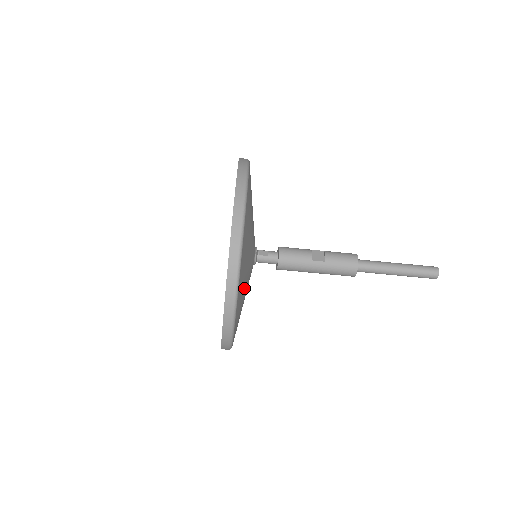
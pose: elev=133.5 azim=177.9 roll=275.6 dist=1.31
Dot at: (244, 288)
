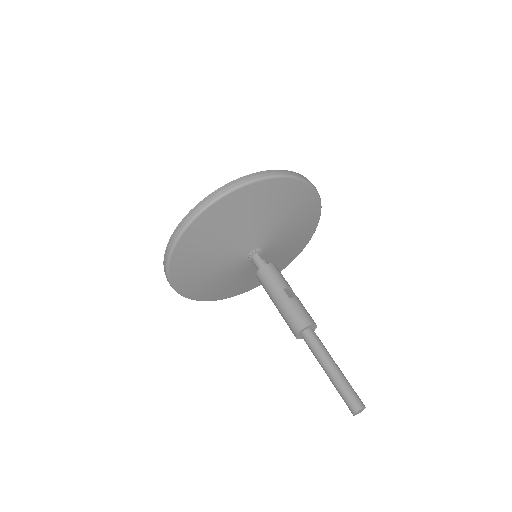
Dot at: (223, 232)
